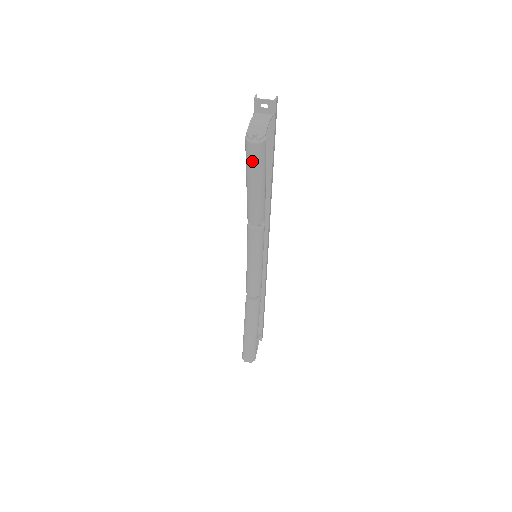
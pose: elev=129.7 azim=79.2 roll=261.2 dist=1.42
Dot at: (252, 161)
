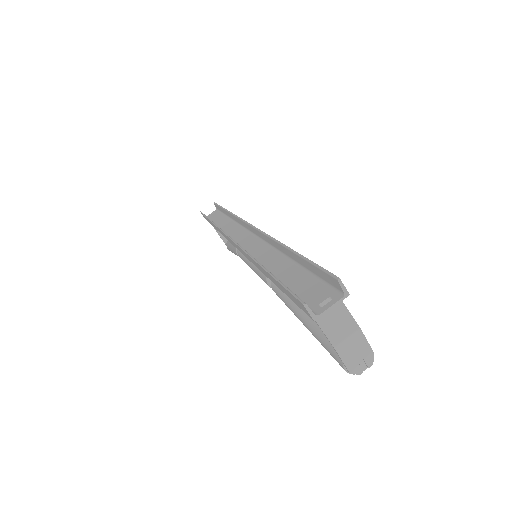
Dot at: occluded
